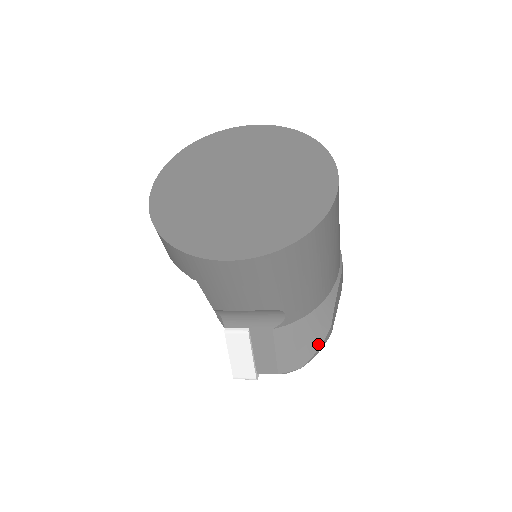
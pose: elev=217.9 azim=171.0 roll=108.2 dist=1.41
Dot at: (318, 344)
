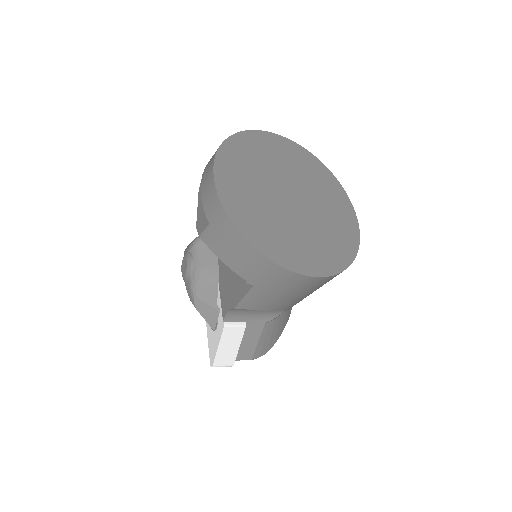
Dot at: (281, 332)
